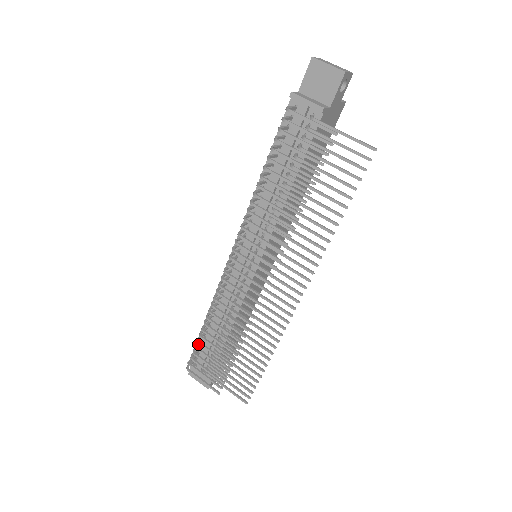
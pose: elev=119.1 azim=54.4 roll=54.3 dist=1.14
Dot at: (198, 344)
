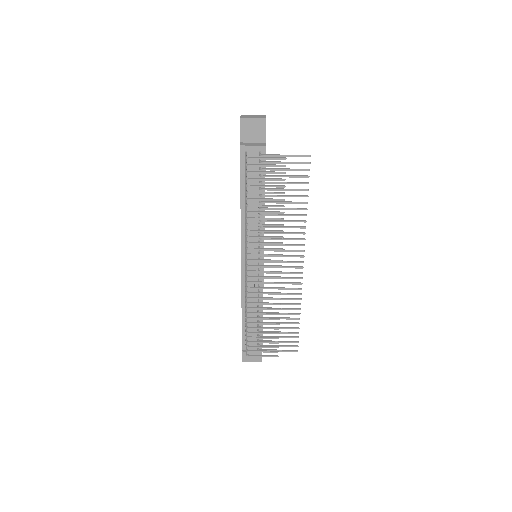
Dot at: (243, 336)
